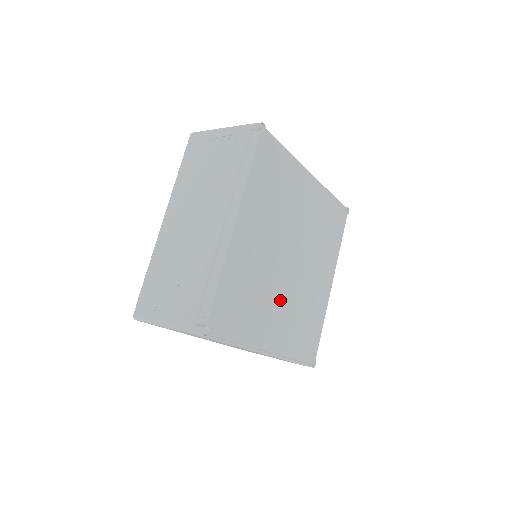
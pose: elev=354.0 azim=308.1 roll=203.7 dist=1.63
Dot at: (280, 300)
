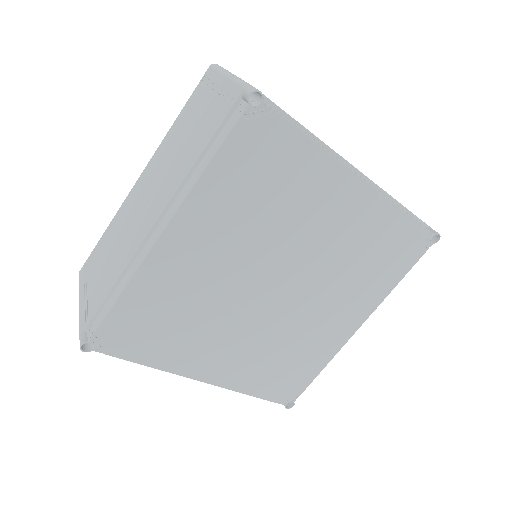
Dot at: (240, 332)
